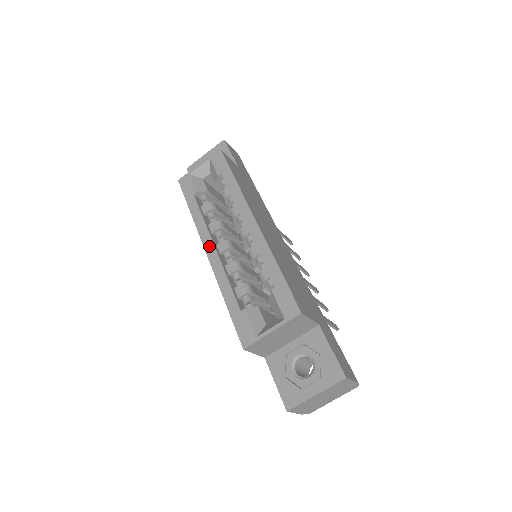
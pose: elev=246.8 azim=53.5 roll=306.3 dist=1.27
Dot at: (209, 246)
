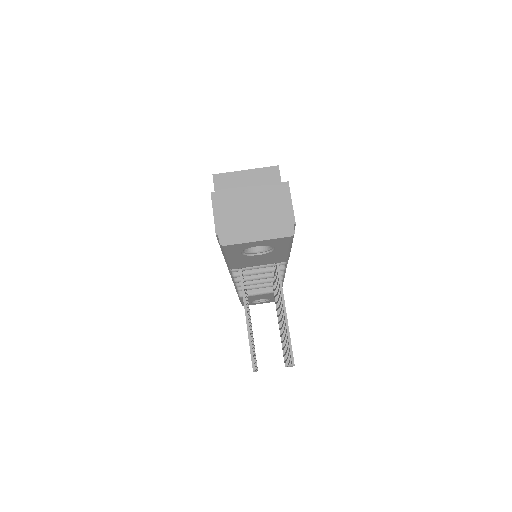
Dot at: occluded
